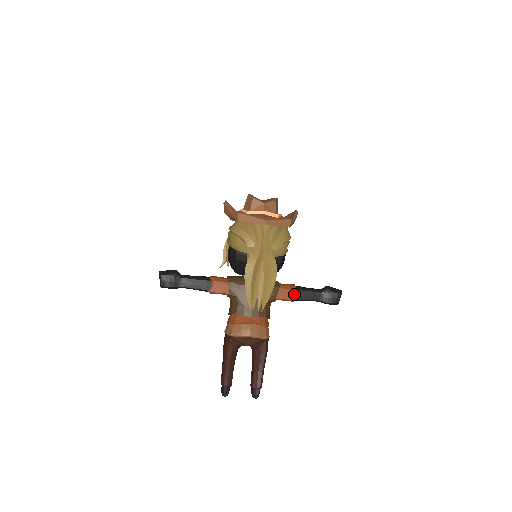
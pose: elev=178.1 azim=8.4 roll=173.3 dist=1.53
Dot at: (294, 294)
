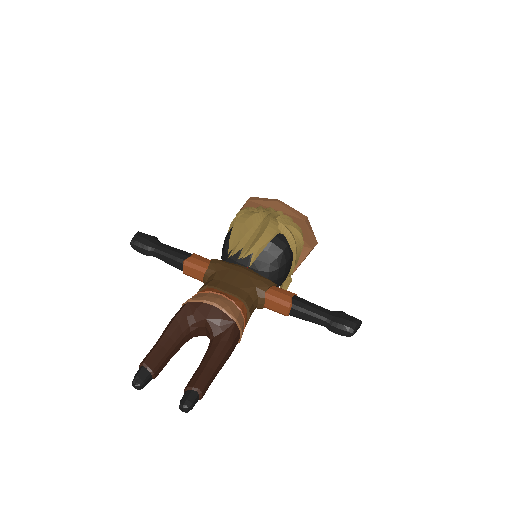
Dot at: (292, 298)
